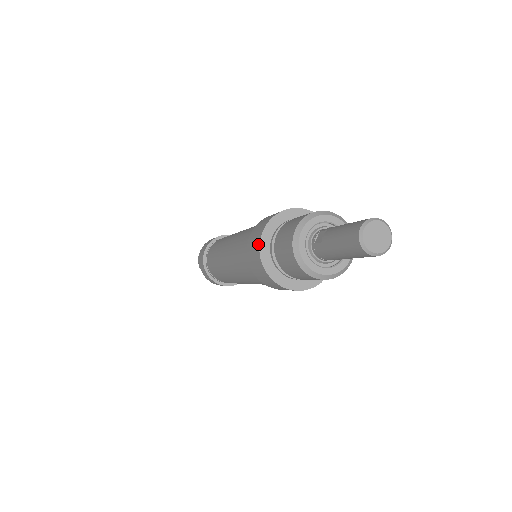
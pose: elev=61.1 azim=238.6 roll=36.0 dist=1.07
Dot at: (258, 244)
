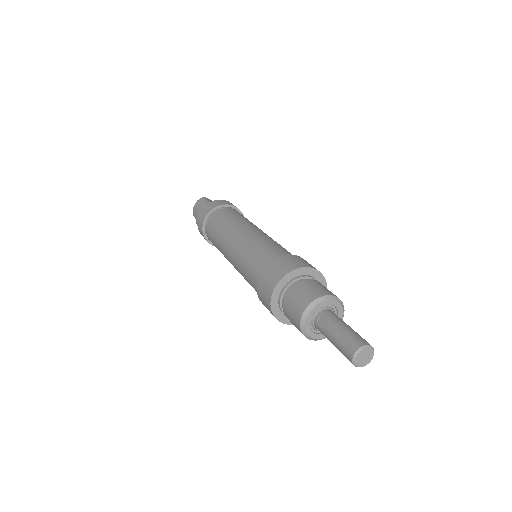
Dot at: (270, 296)
